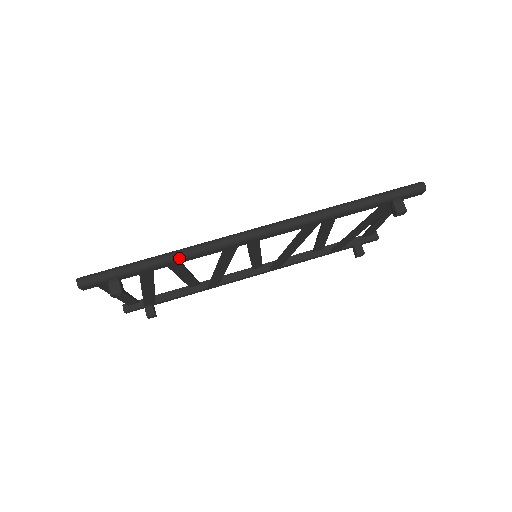
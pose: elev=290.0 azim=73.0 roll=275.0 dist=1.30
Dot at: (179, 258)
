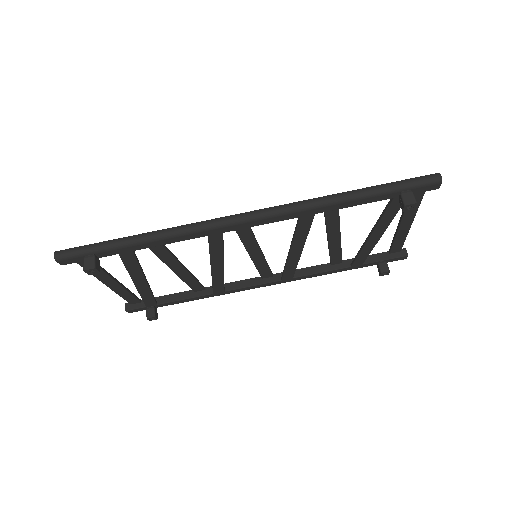
Dot at: (157, 238)
